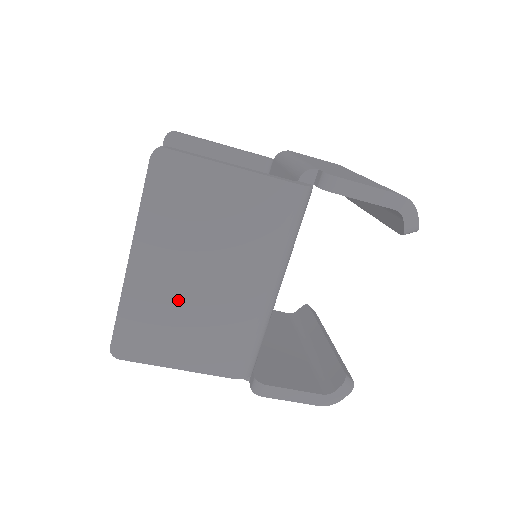
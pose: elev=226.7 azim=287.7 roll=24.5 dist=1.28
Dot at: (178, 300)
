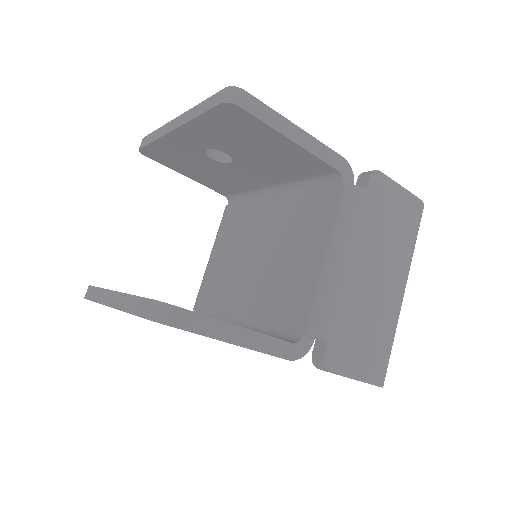
Dot at: occluded
